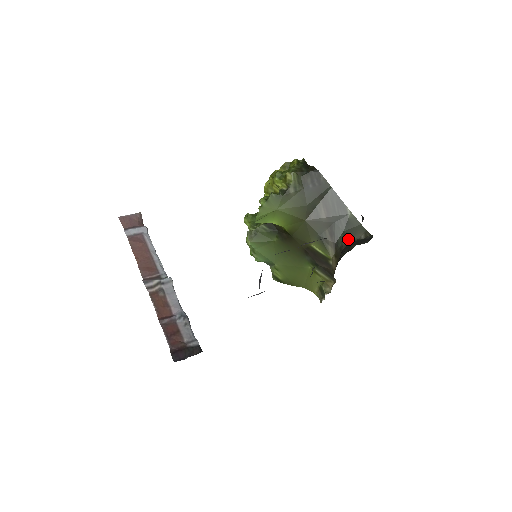
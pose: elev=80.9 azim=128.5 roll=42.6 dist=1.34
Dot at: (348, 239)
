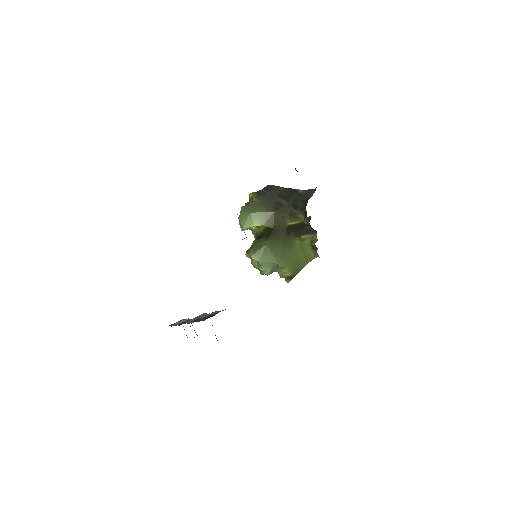
Dot at: (306, 201)
